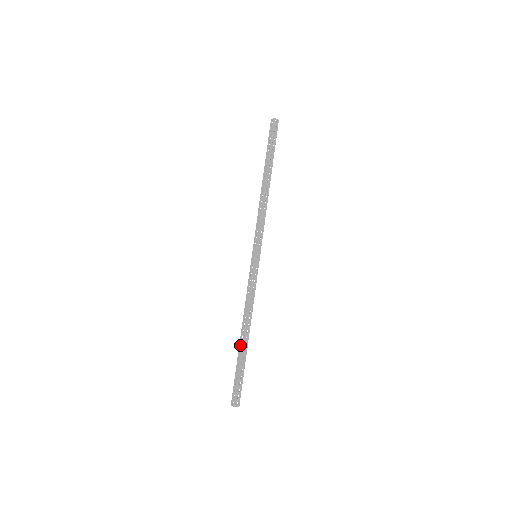
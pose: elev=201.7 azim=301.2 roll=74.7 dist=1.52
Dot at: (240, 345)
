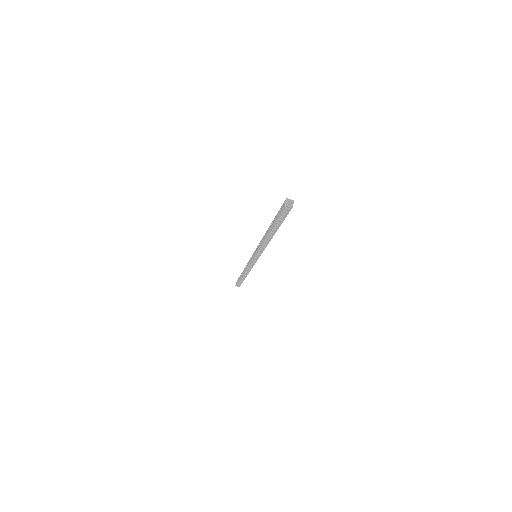
Dot at: (269, 228)
